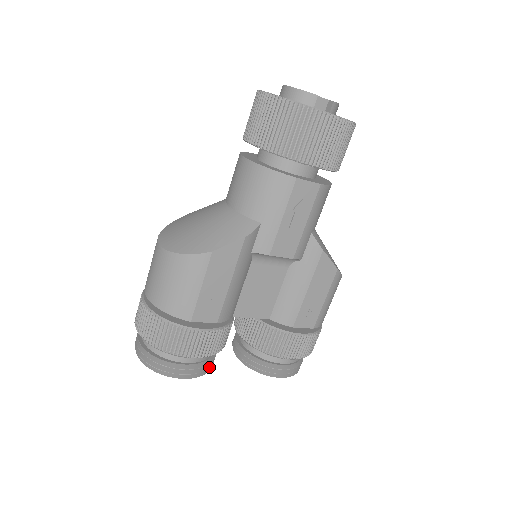
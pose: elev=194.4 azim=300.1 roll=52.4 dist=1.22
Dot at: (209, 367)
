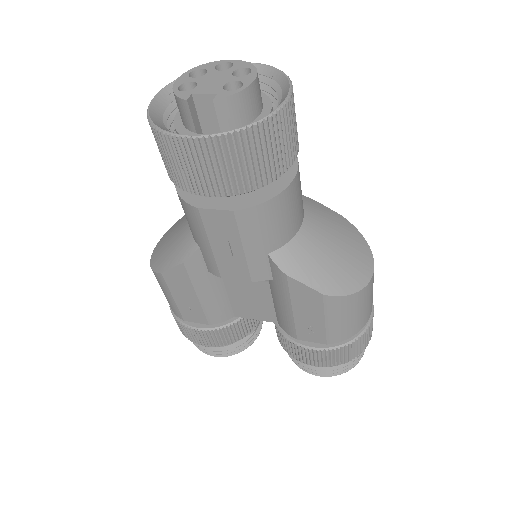
Dot at: (238, 349)
